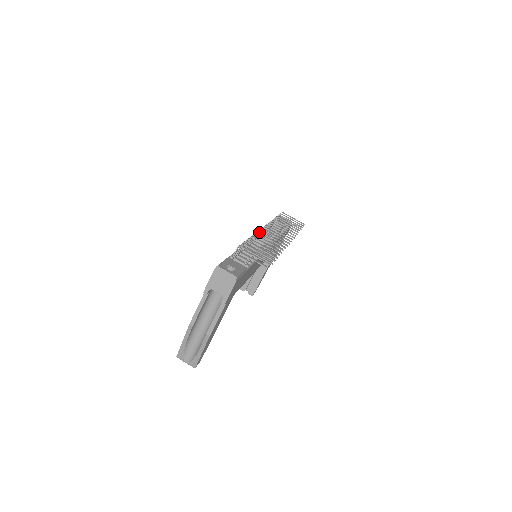
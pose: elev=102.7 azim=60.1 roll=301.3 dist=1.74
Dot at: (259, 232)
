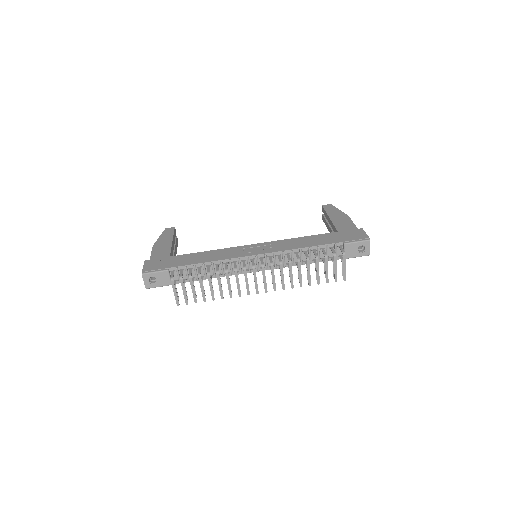
Dot at: (252, 263)
